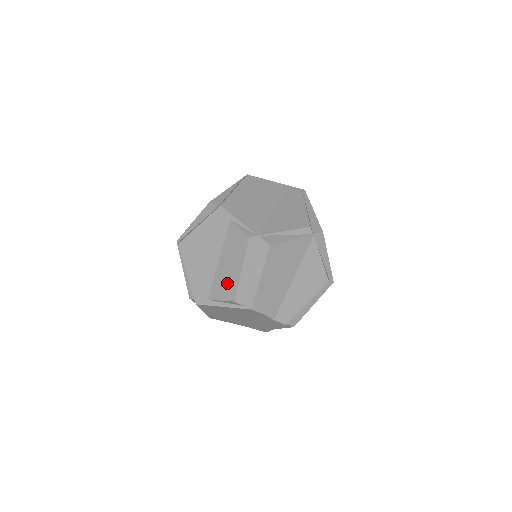
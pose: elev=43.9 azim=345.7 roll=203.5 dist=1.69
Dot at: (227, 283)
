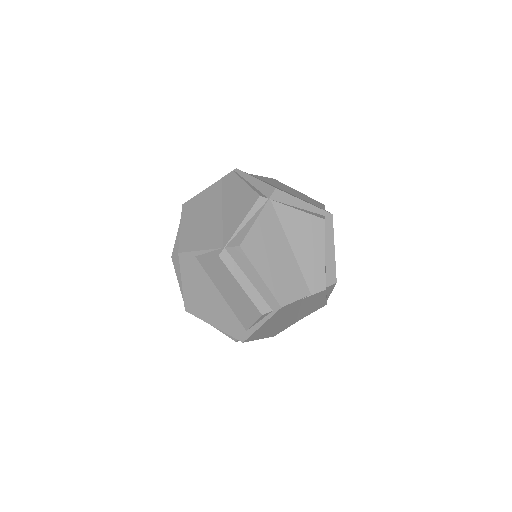
Dot at: (243, 306)
